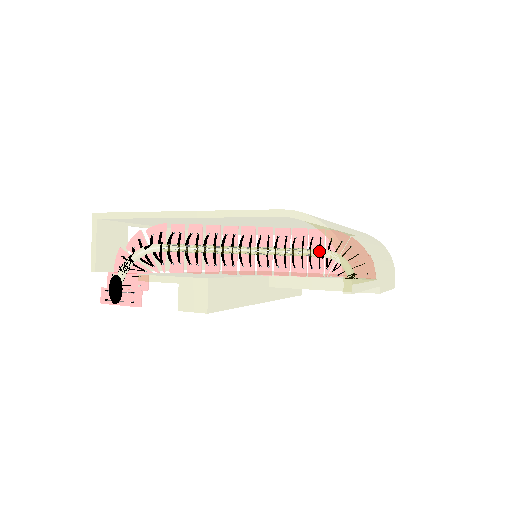
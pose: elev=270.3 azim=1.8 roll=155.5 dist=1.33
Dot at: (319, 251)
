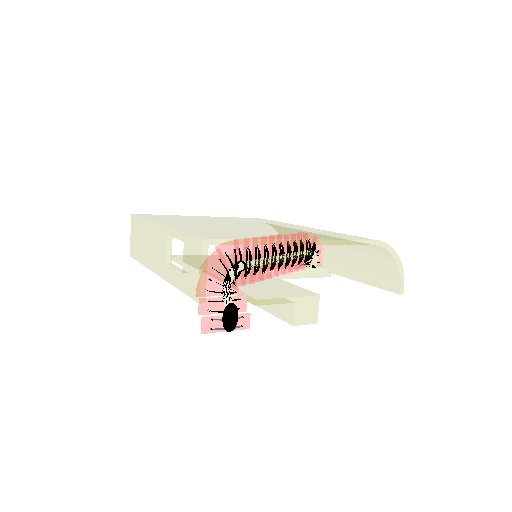
Dot at: (311, 252)
